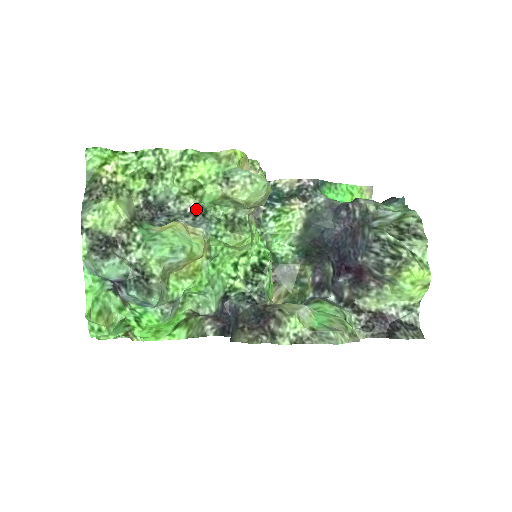
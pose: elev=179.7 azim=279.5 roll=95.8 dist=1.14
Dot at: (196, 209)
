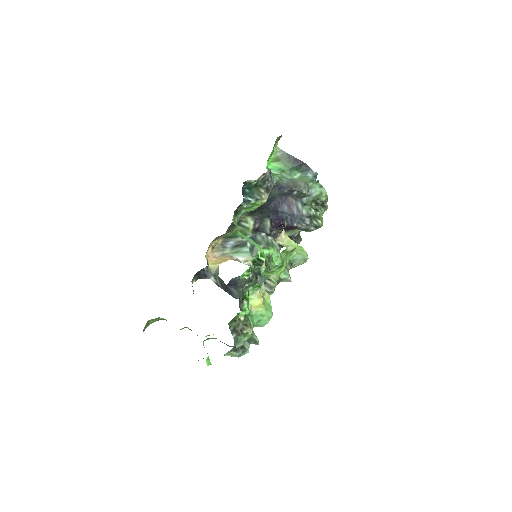
Dot at: (256, 273)
